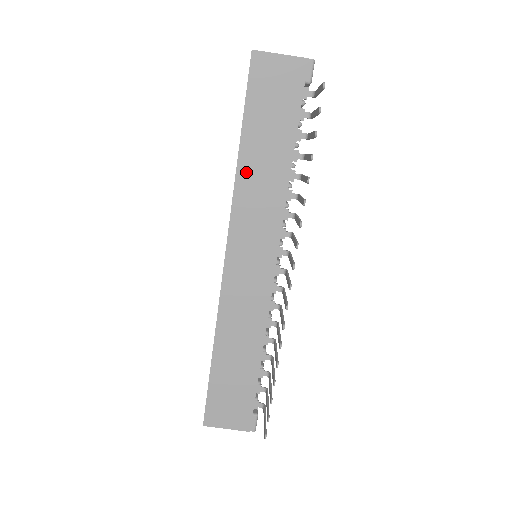
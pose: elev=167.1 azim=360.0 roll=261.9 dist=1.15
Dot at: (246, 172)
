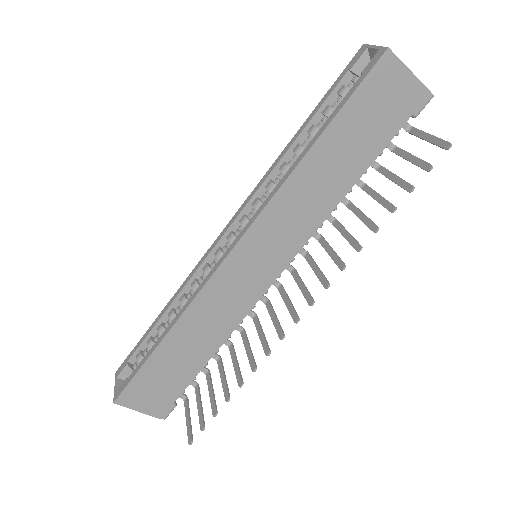
Dot at: (304, 175)
